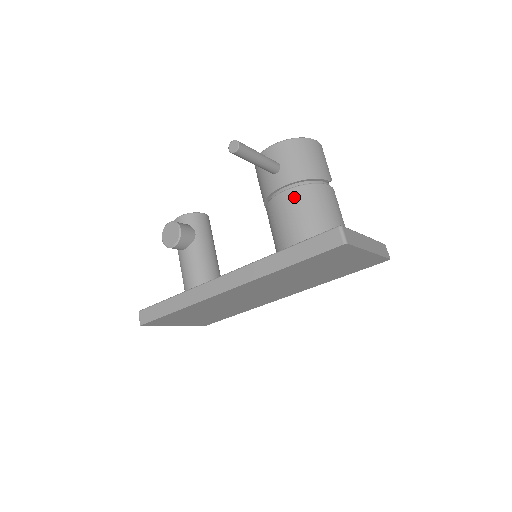
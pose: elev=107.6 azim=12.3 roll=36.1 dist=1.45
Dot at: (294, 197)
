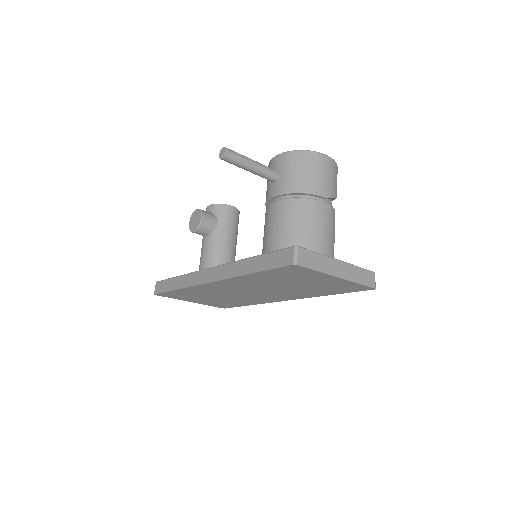
Dot at: (282, 208)
